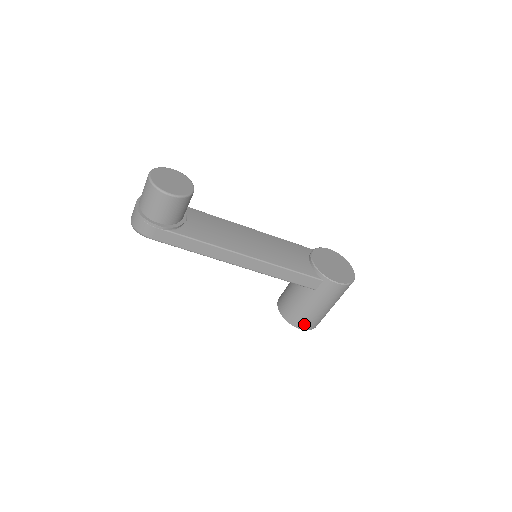
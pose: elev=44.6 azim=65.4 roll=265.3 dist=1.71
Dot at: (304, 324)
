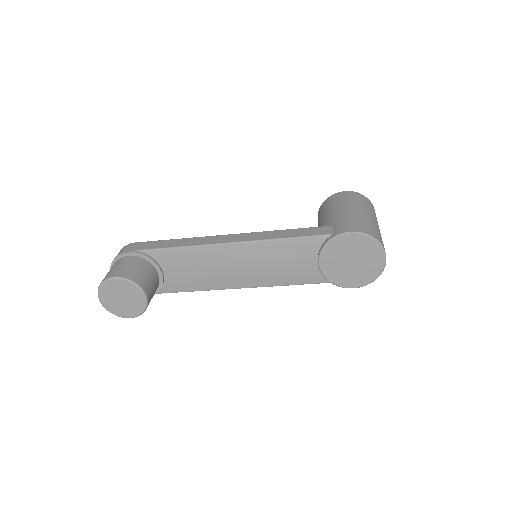
Dot at: occluded
